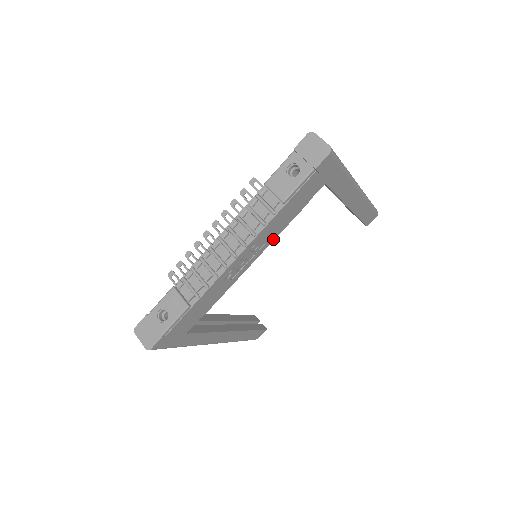
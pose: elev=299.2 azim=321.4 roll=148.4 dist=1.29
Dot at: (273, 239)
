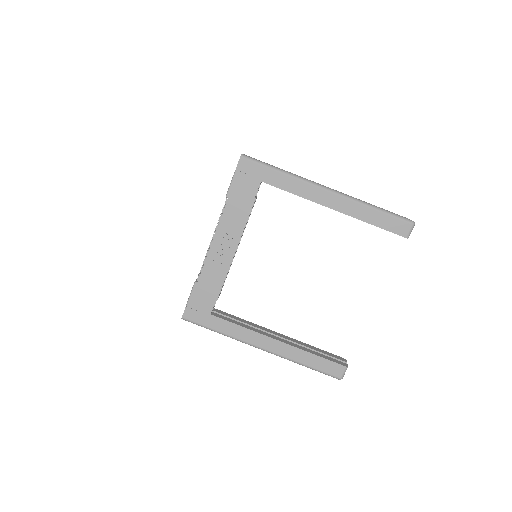
Dot at: (242, 230)
